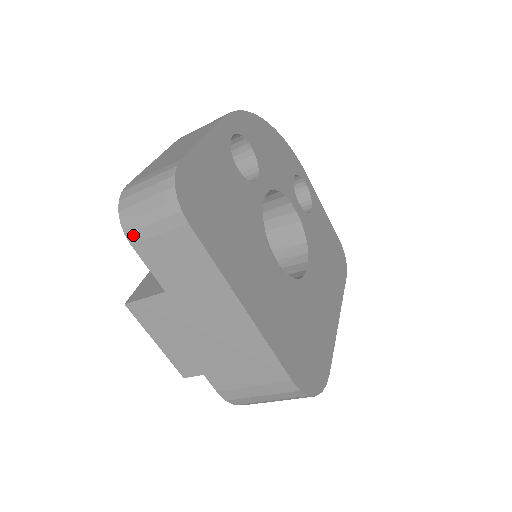
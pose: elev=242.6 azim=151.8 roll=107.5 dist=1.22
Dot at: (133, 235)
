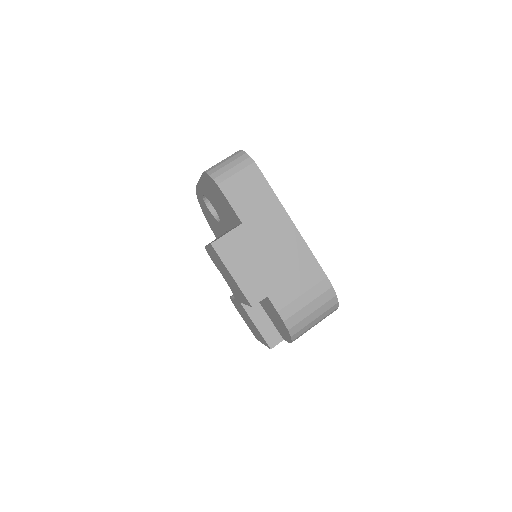
Dot at: (223, 184)
